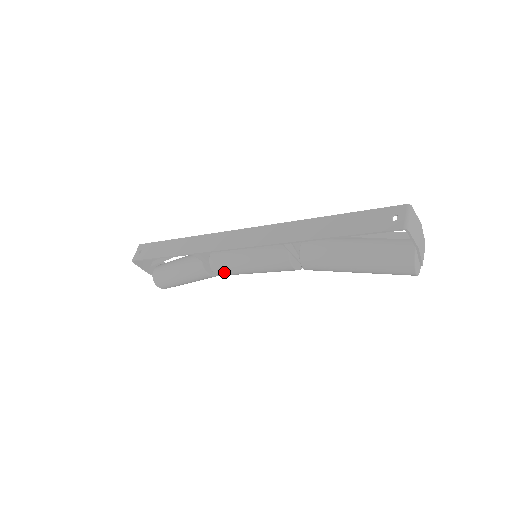
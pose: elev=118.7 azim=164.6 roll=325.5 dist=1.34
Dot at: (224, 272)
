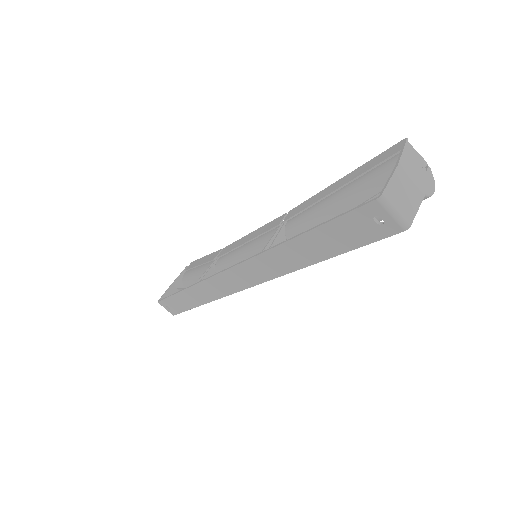
Dot at: occluded
